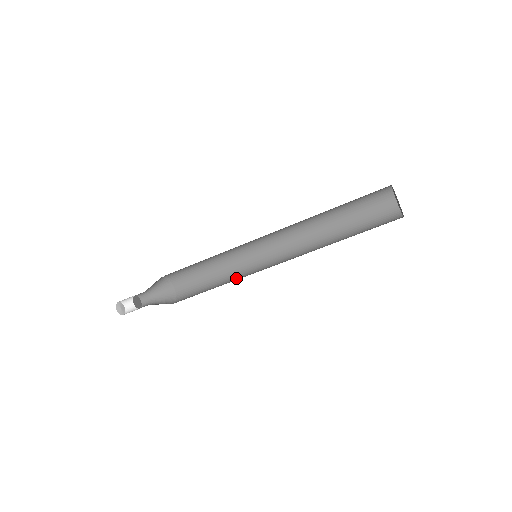
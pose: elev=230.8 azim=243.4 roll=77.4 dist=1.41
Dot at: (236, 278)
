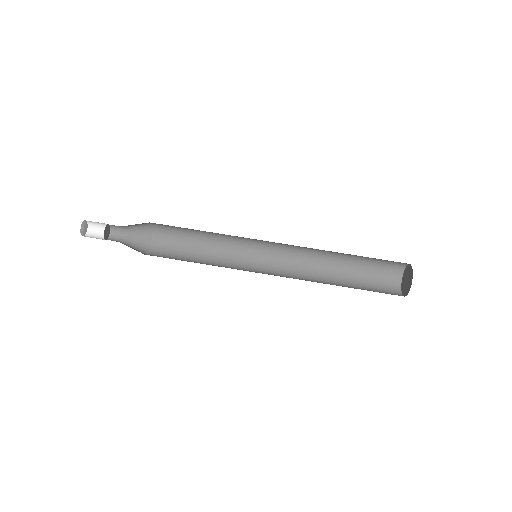
Dot at: occluded
